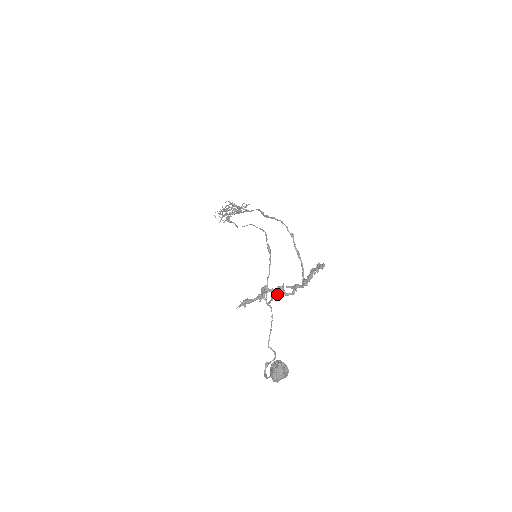
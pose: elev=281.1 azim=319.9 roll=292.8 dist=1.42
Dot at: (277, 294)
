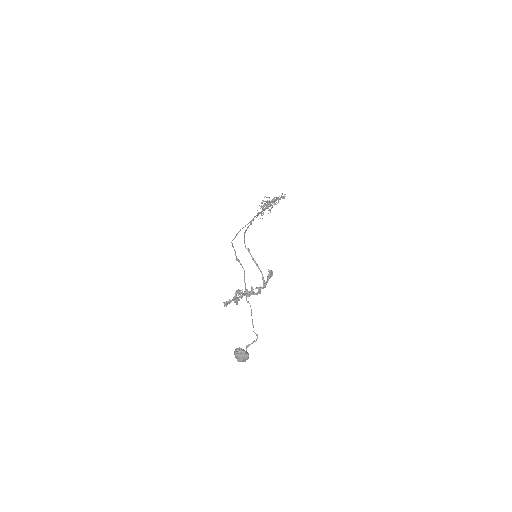
Dot at: (237, 299)
